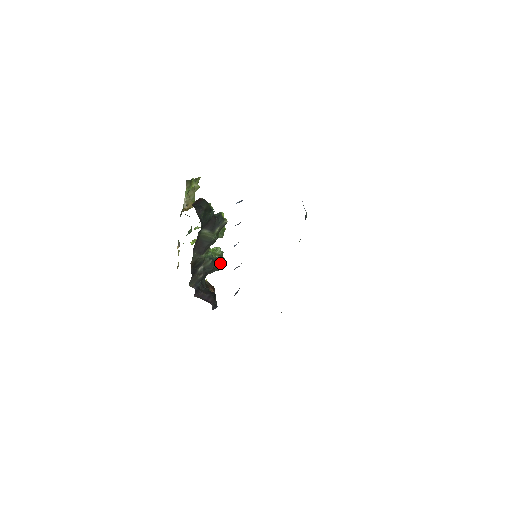
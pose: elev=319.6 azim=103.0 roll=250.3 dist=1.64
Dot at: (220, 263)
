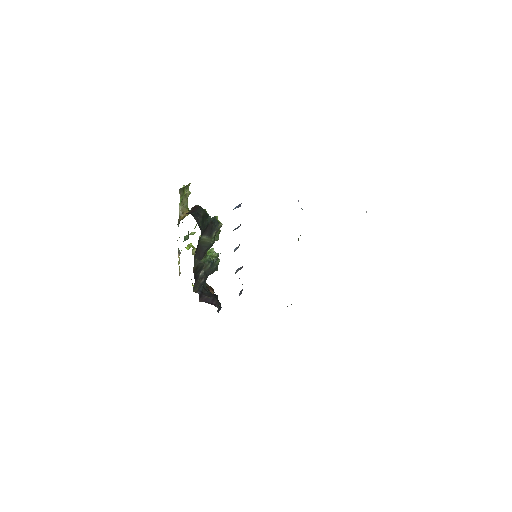
Dot at: (217, 264)
